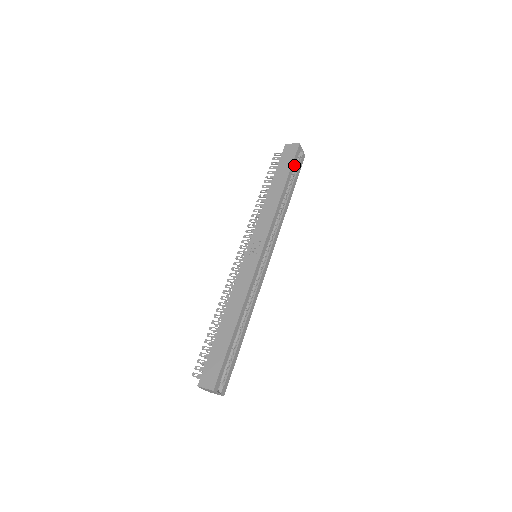
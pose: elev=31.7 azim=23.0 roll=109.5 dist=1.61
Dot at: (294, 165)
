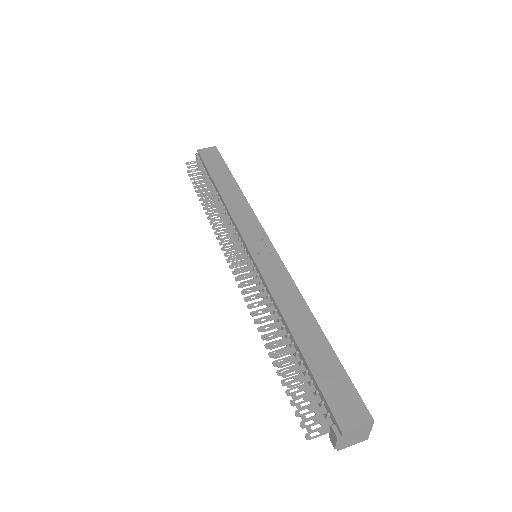
Dot at: occluded
